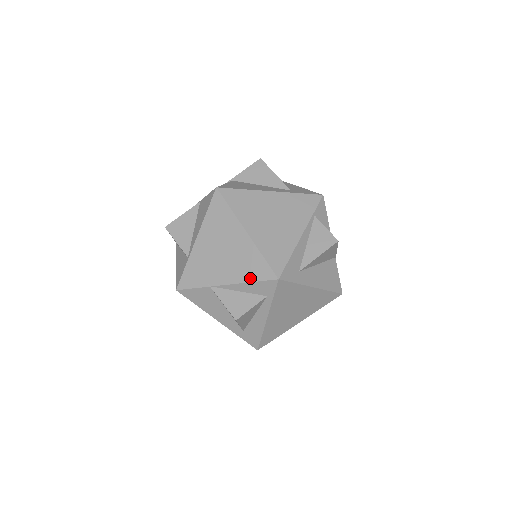
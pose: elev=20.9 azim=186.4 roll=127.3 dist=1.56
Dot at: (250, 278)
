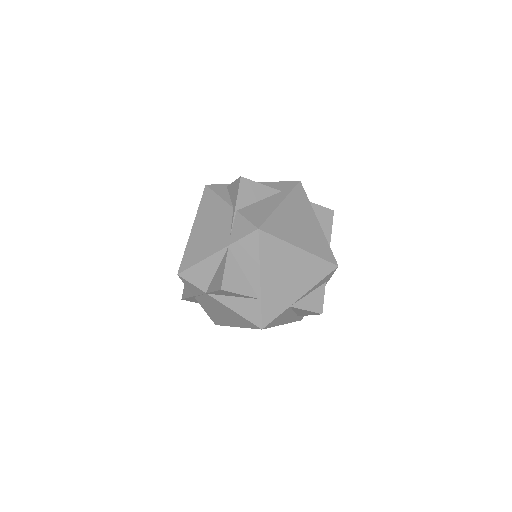
Dot at: (318, 279)
